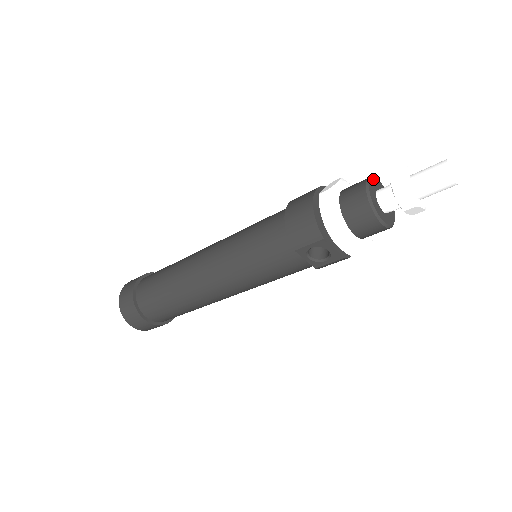
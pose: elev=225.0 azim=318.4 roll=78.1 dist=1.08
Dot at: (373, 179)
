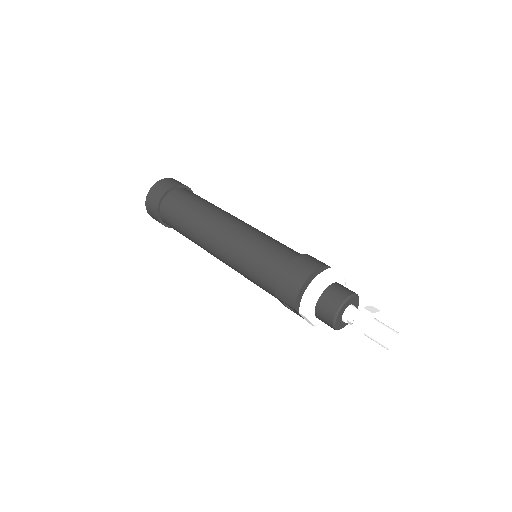
Dot at: (352, 297)
